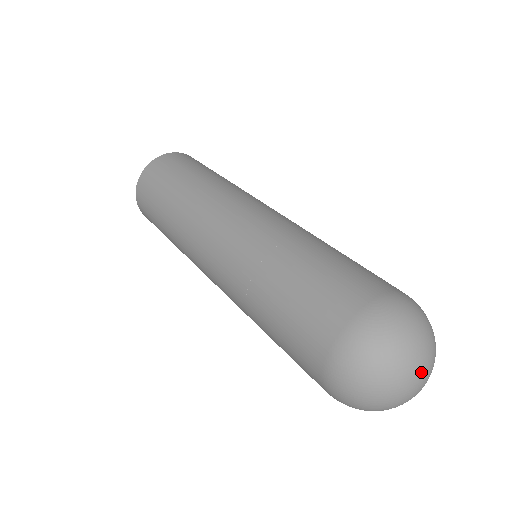
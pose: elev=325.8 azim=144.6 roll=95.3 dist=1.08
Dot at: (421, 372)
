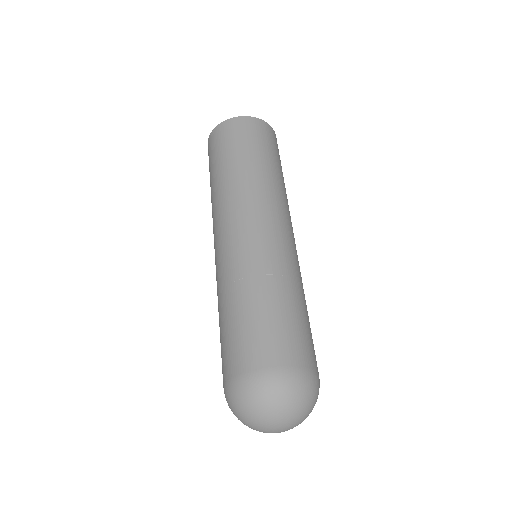
Dot at: (270, 429)
